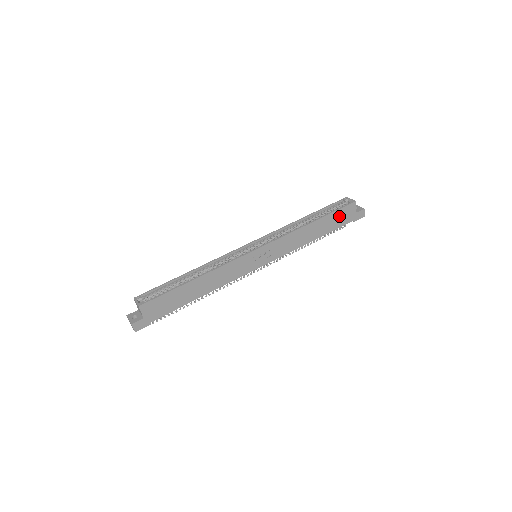
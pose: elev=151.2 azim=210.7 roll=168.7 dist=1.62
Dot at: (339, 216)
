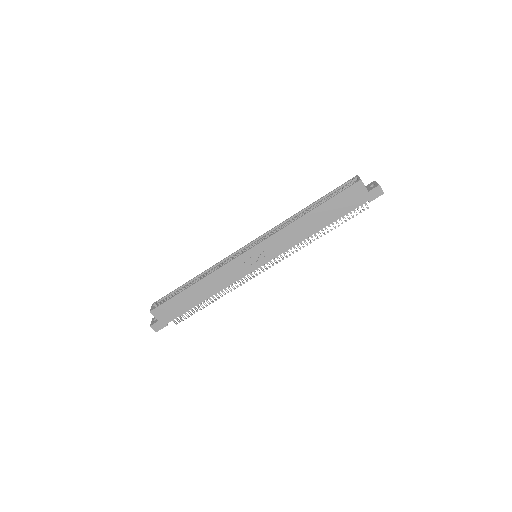
Dot at: (343, 200)
